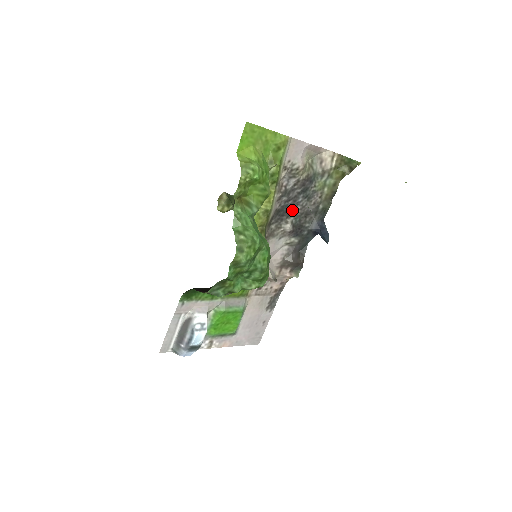
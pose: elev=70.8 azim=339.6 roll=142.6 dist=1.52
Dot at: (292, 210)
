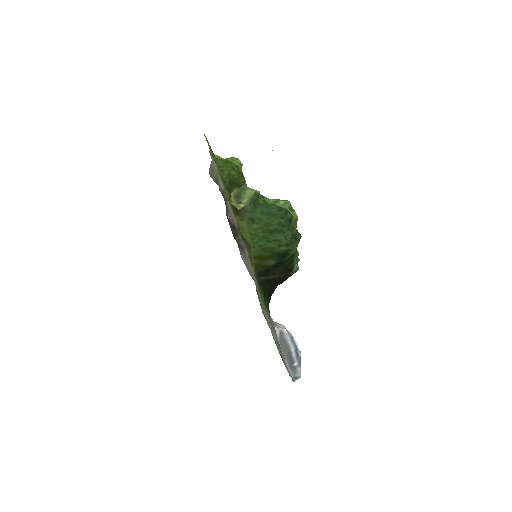
Dot at: occluded
